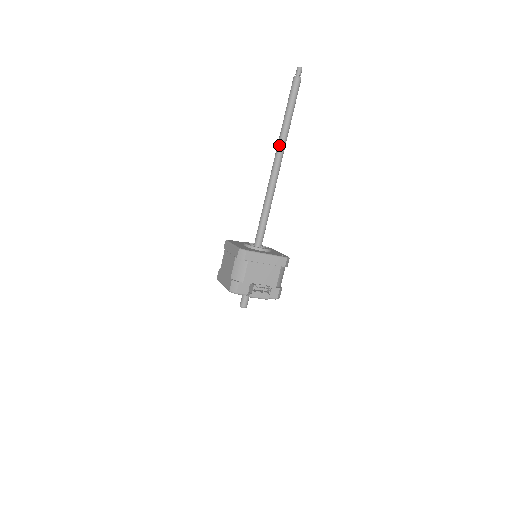
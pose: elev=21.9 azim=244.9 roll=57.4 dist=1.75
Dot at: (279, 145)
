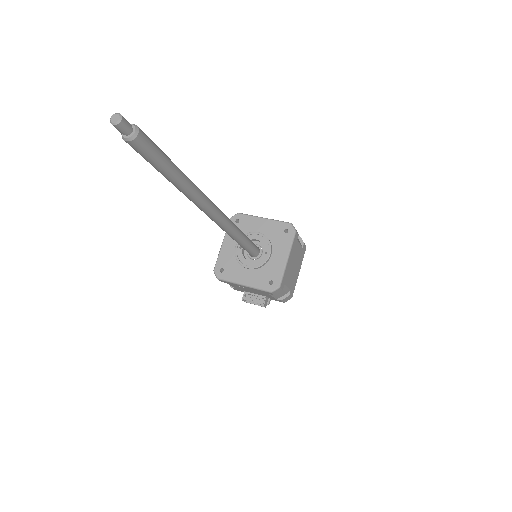
Dot at: occluded
